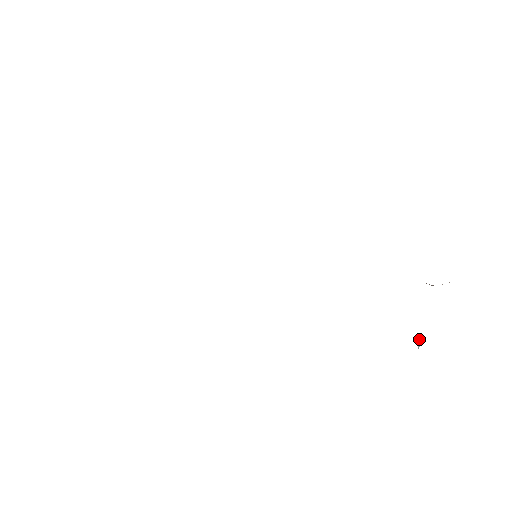
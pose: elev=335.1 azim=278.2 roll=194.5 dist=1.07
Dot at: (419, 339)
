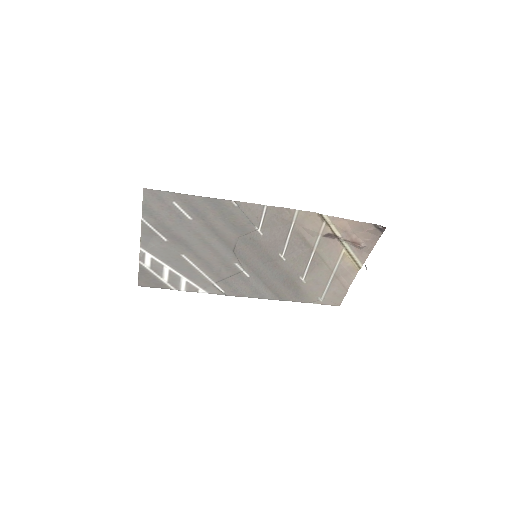
Dot at: (366, 267)
